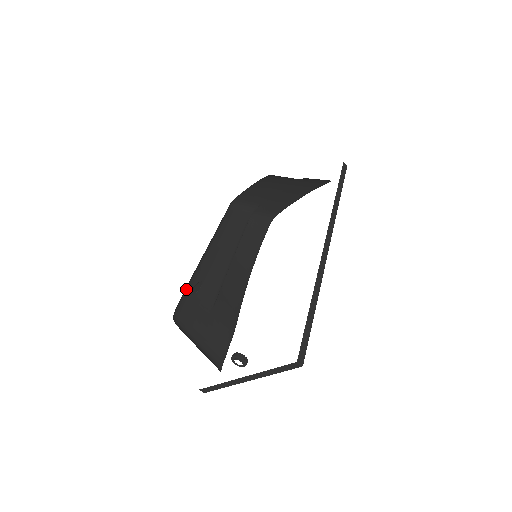
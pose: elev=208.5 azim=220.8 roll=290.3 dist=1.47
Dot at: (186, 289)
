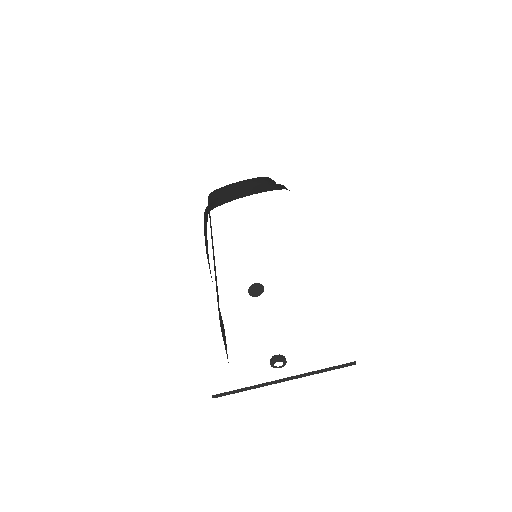
Dot at: occluded
